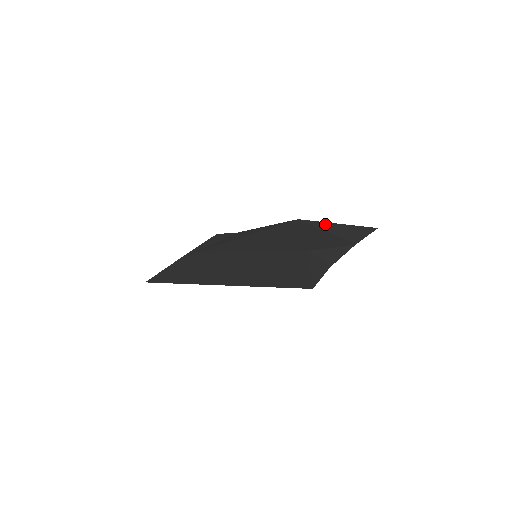
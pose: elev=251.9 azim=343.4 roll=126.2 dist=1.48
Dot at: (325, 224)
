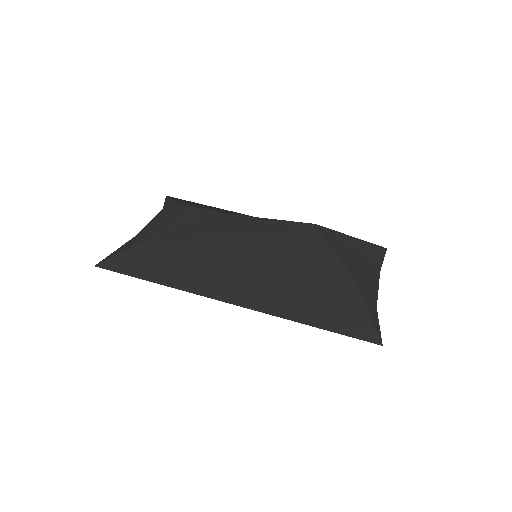
Dot at: (343, 236)
